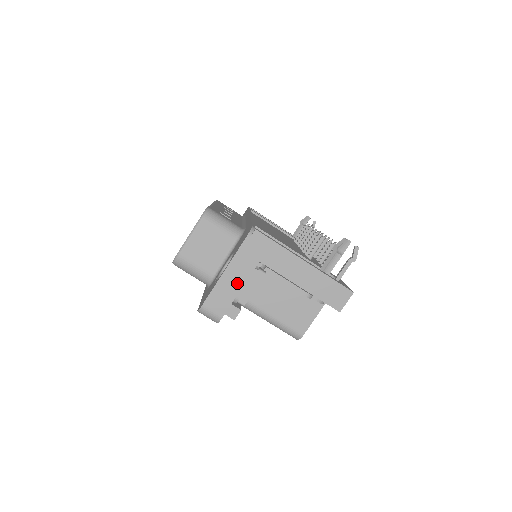
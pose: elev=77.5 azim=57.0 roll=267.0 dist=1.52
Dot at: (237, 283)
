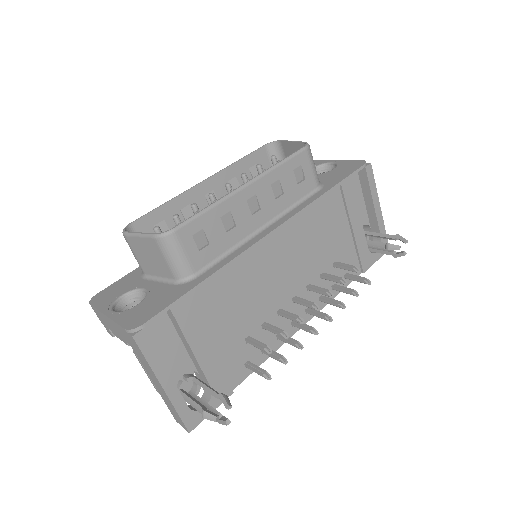
Dot at: (114, 329)
